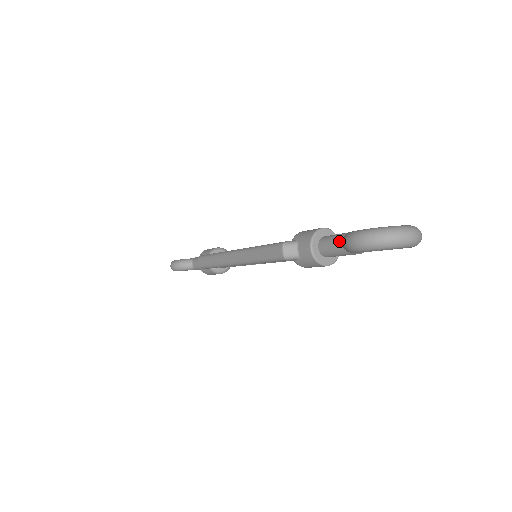
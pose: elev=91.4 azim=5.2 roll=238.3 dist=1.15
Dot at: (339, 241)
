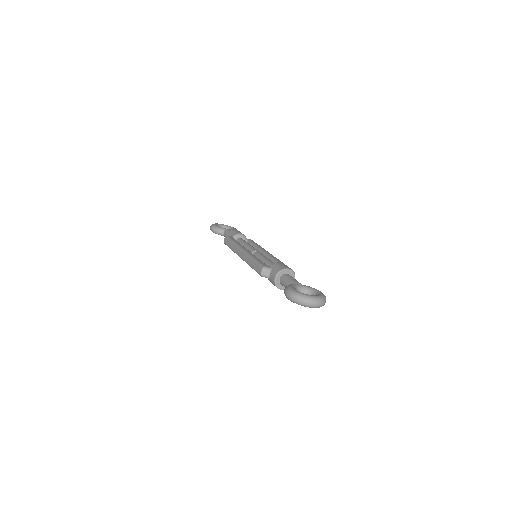
Dot at: (288, 284)
